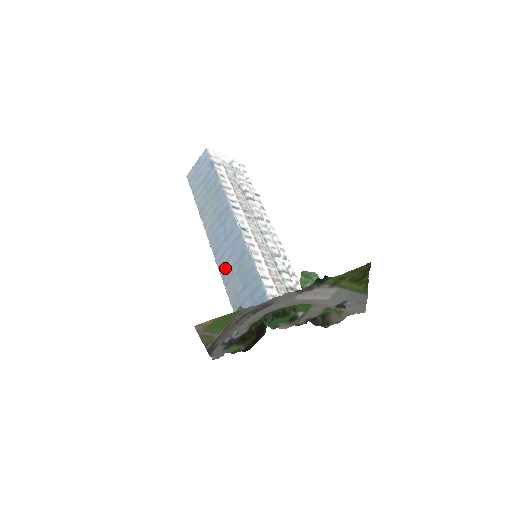
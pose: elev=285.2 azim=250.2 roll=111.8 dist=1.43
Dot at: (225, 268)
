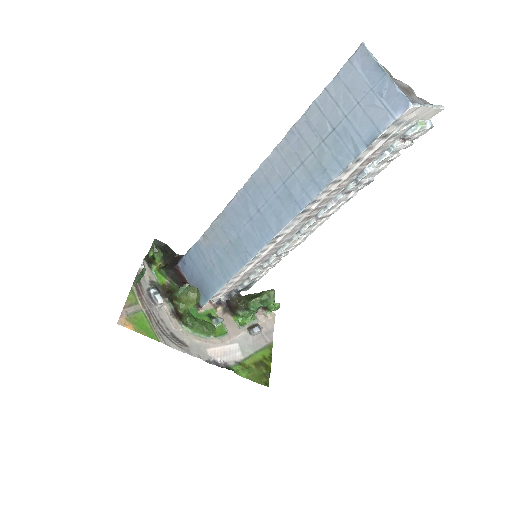
Dot at: (232, 216)
